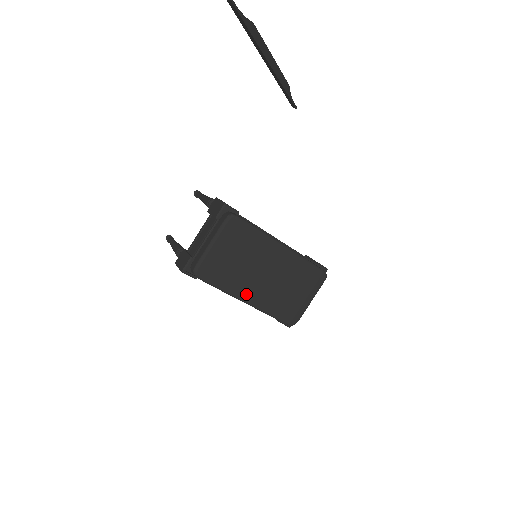
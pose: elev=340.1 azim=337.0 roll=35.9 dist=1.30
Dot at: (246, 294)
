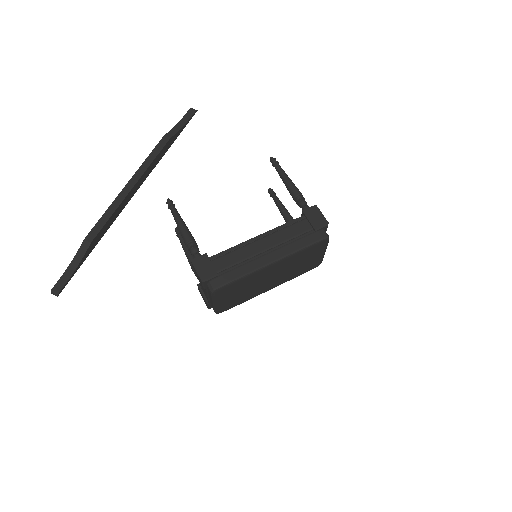
Dot at: (265, 290)
